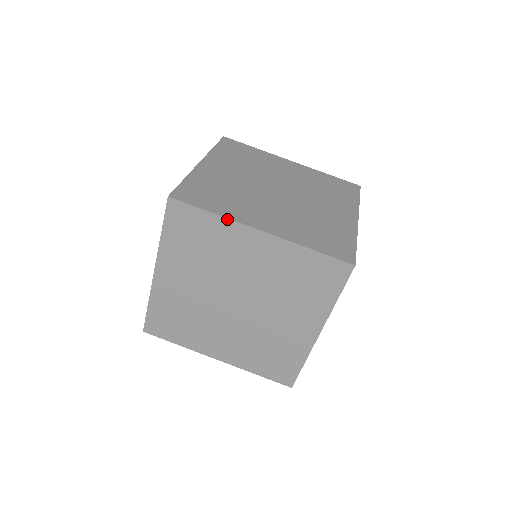
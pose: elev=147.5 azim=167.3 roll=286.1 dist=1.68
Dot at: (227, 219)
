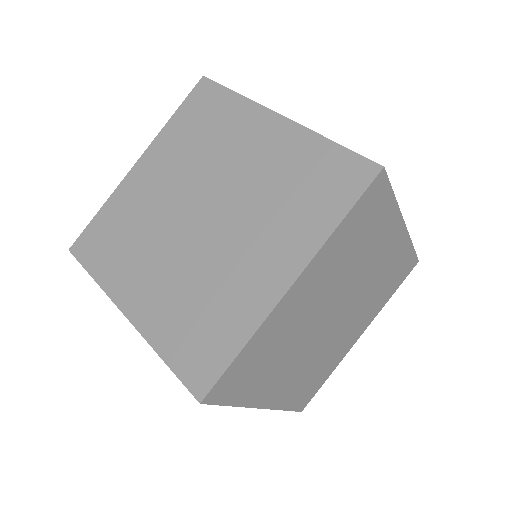
Dot at: (398, 208)
